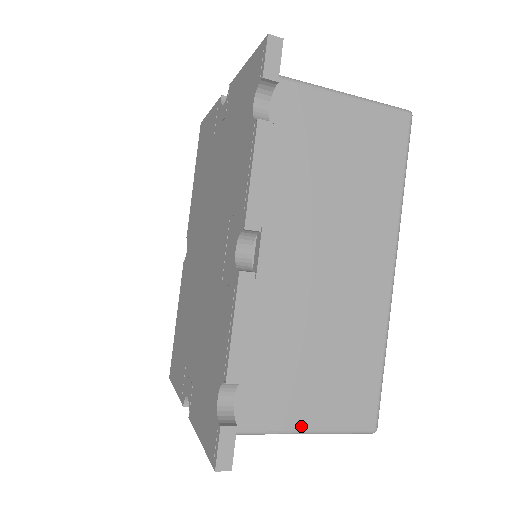
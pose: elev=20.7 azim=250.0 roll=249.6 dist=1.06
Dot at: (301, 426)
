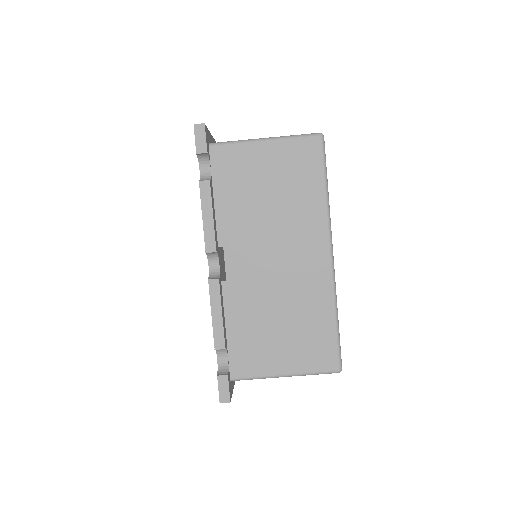
Dot at: (279, 372)
